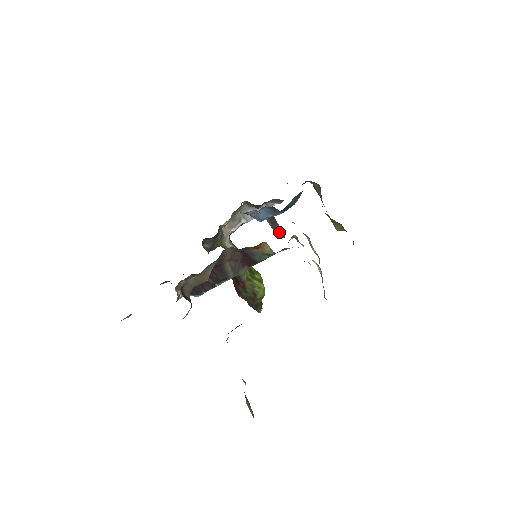
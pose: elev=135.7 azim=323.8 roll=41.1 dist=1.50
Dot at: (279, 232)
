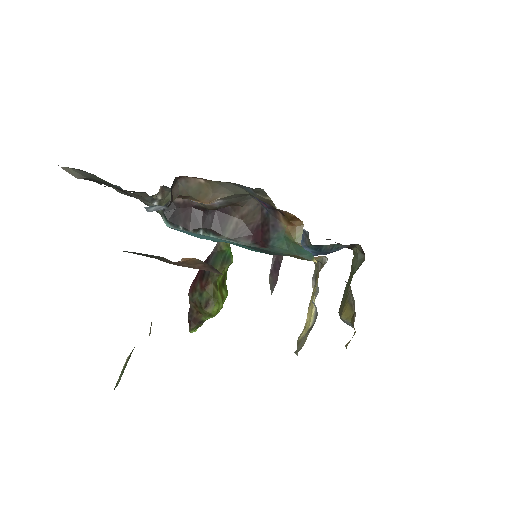
Dot at: (272, 282)
